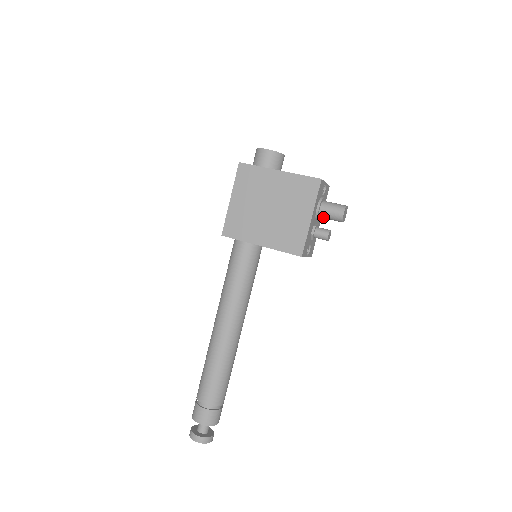
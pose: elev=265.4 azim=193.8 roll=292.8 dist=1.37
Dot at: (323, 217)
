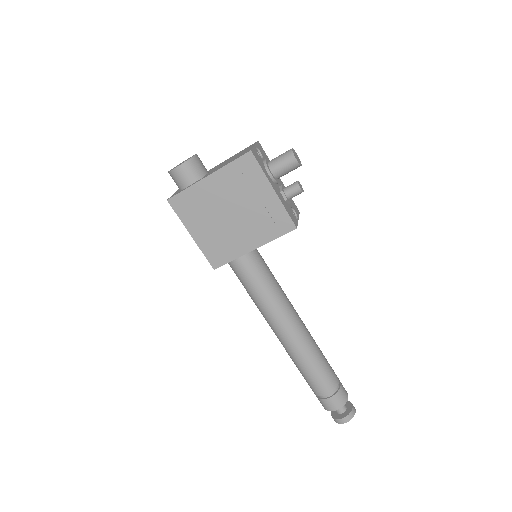
Dot at: occluded
